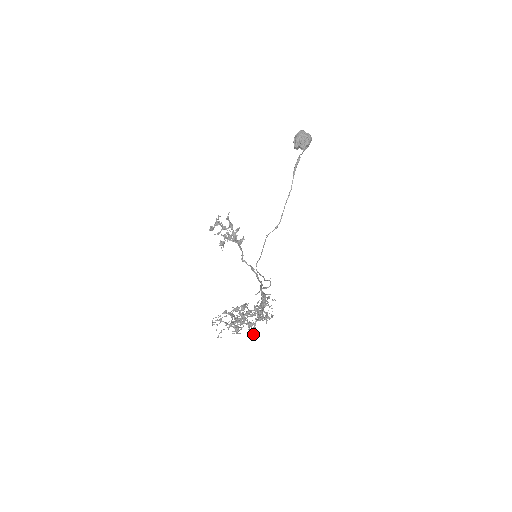
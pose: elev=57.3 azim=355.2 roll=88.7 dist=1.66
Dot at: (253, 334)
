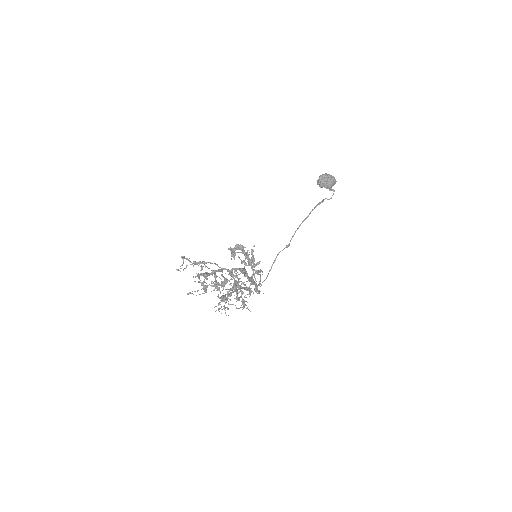
Dot at: (220, 300)
